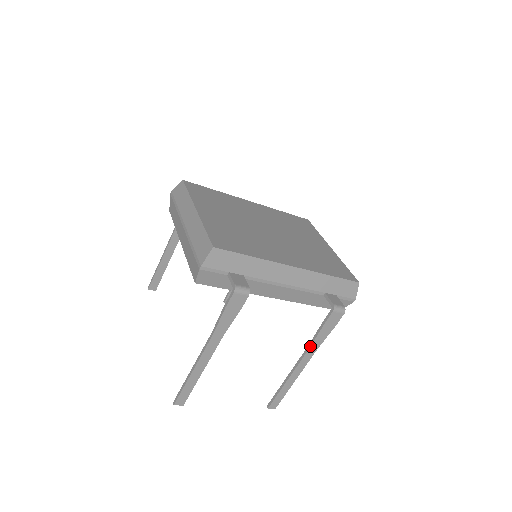
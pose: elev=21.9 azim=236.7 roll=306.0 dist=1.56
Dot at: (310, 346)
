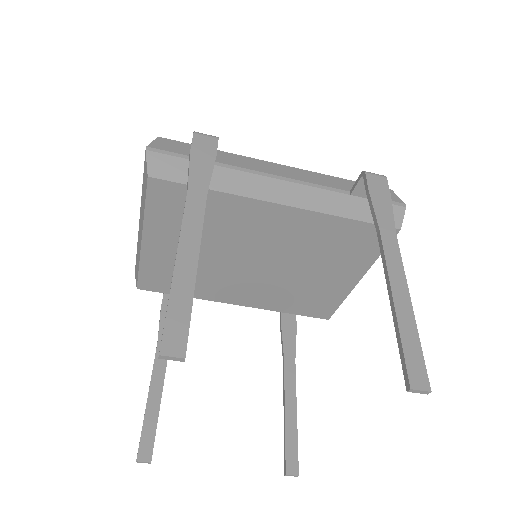
Dot at: (378, 228)
